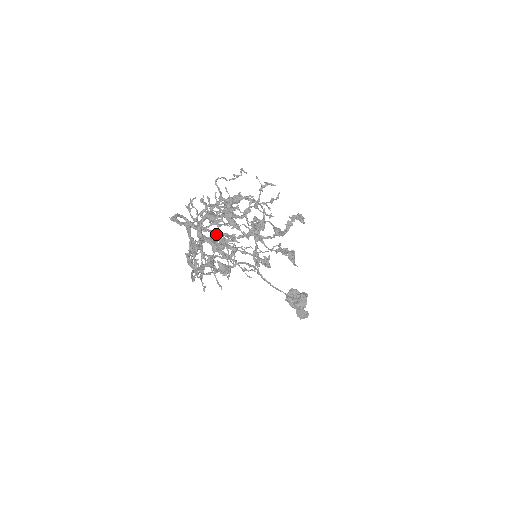
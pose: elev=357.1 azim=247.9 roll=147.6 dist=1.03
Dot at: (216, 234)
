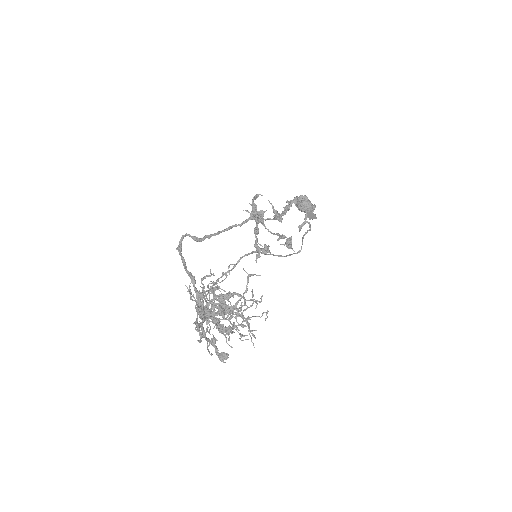
Dot at: (219, 233)
